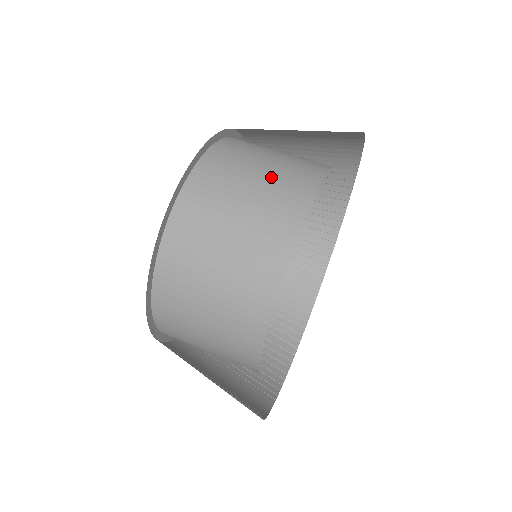
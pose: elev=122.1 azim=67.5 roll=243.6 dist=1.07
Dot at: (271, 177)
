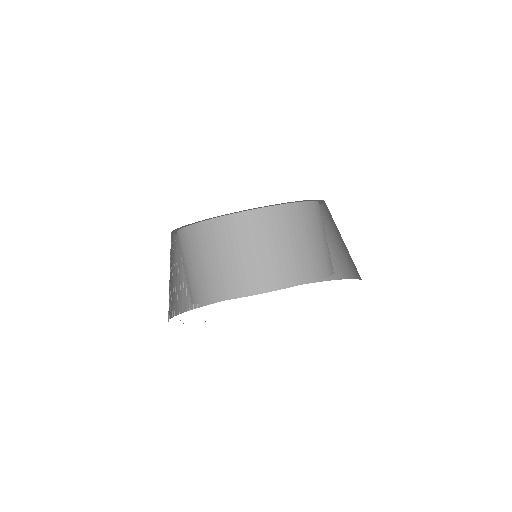
Dot at: (223, 268)
